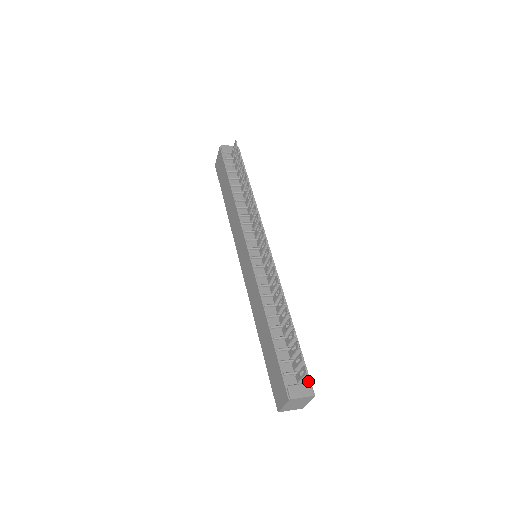
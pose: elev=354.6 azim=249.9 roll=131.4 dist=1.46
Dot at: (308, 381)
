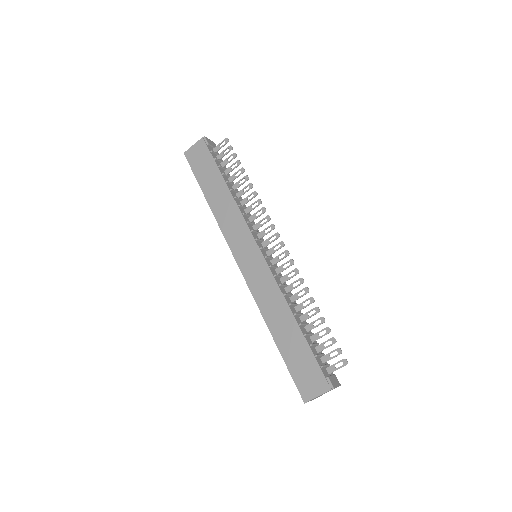
Dot at: (332, 373)
